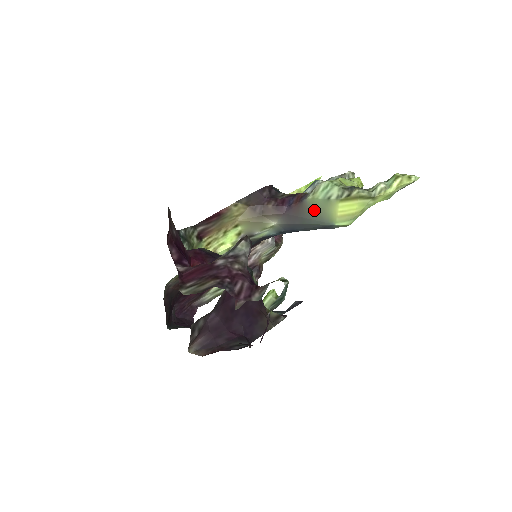
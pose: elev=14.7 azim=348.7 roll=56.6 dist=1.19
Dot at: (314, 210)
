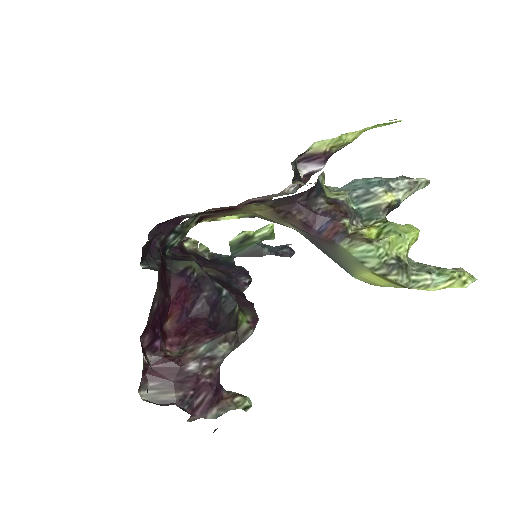
Dot at: (341, 256)
